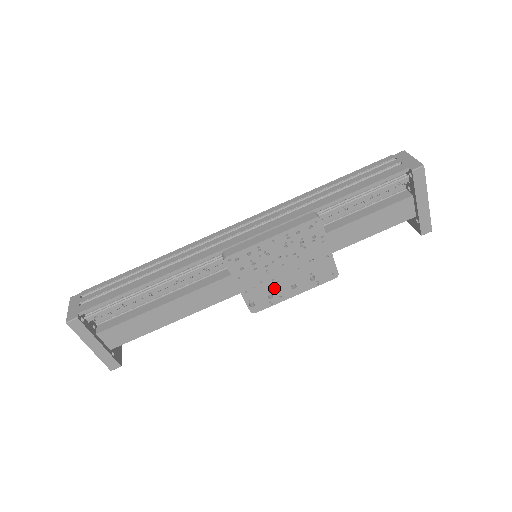
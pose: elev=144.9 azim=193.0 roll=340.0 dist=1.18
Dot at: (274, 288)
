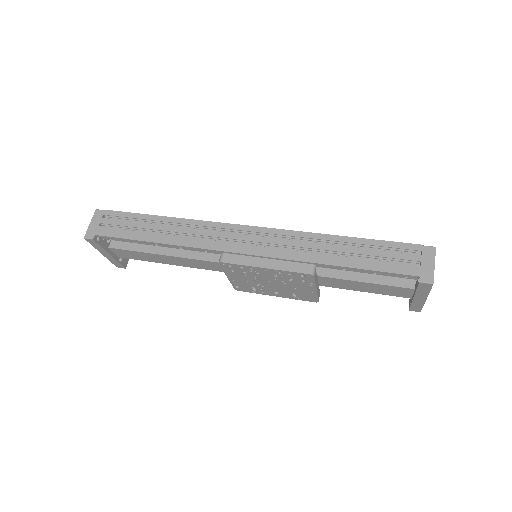
Dot at: (259, 287)
